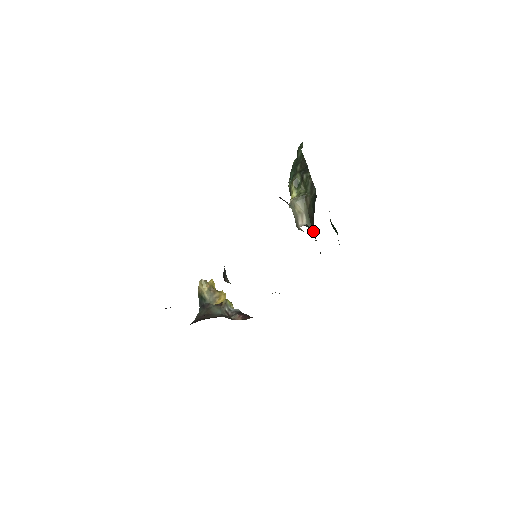
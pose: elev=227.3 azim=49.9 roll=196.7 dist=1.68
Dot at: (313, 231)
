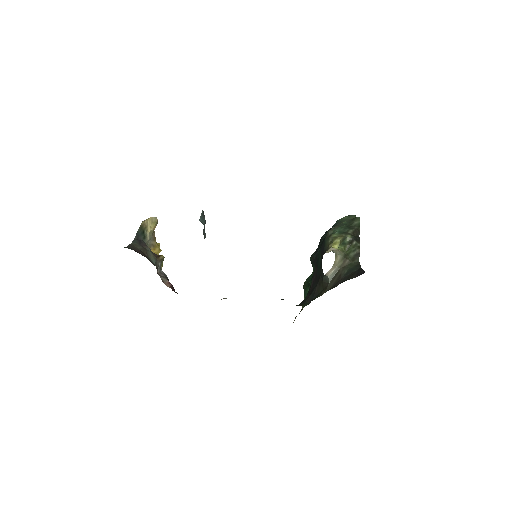
Dot at: (329, 286)
